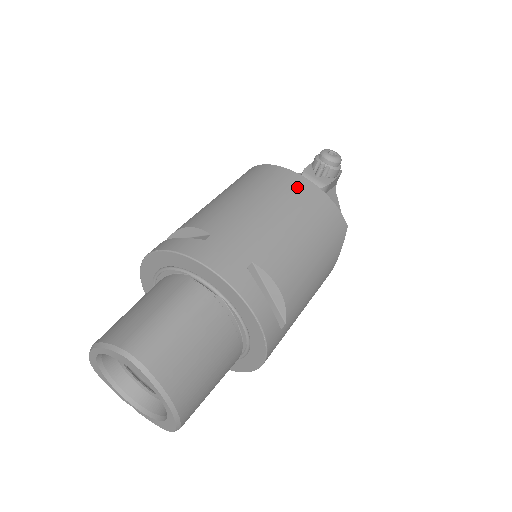
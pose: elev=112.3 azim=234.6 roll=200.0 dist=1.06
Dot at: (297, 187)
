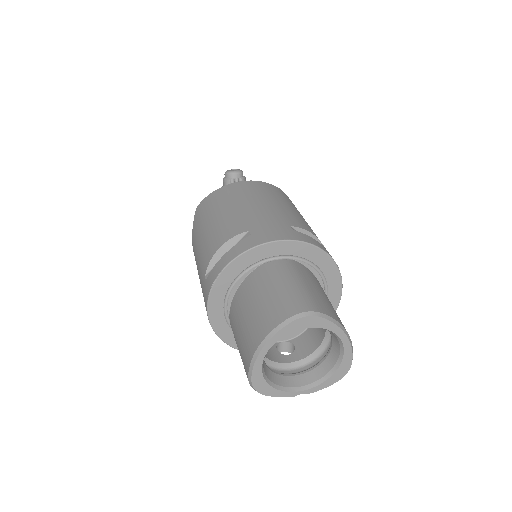
Dot at: (251, 186)
